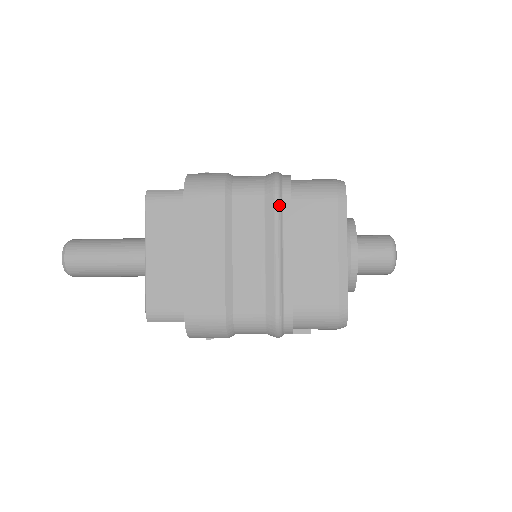
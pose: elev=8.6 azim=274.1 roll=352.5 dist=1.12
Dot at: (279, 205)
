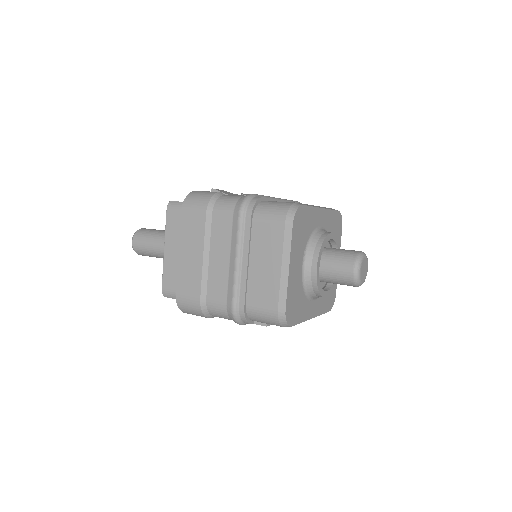
Dot at: (241, 223)
